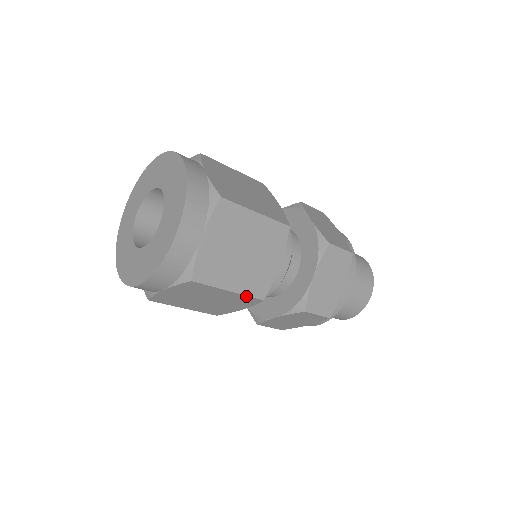
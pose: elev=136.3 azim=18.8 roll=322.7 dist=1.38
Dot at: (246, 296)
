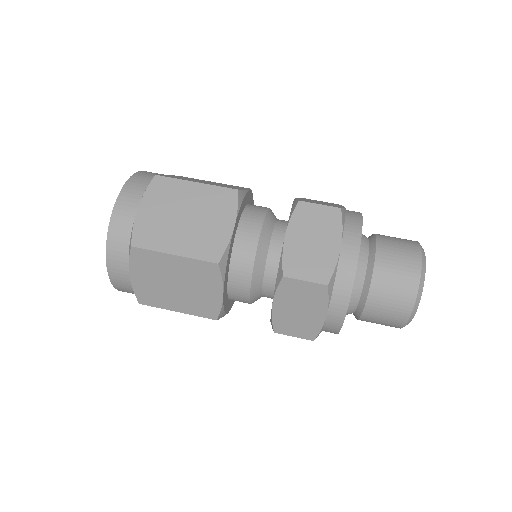
Dot at: (196, 260)
